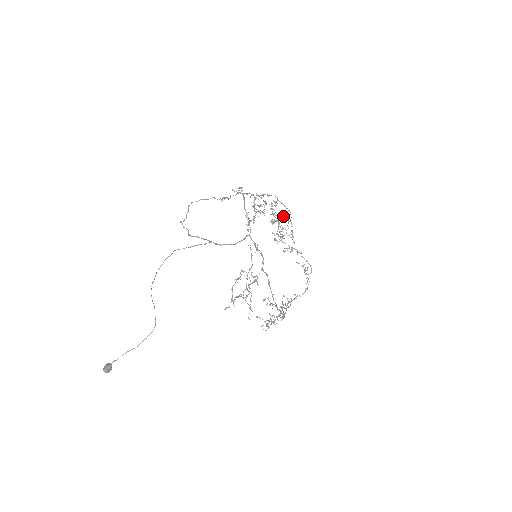
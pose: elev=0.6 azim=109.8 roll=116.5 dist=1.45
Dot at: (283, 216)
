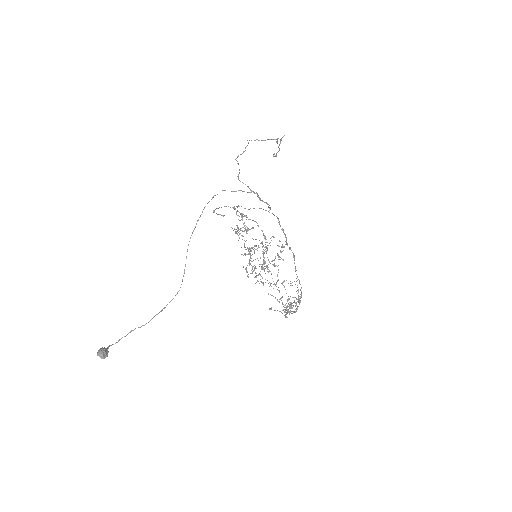
Dot at: occluded
